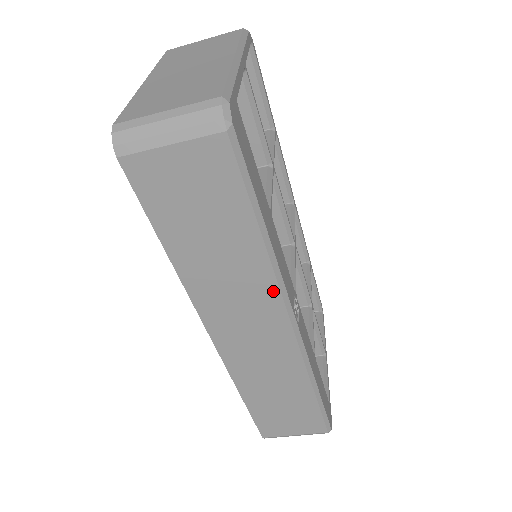
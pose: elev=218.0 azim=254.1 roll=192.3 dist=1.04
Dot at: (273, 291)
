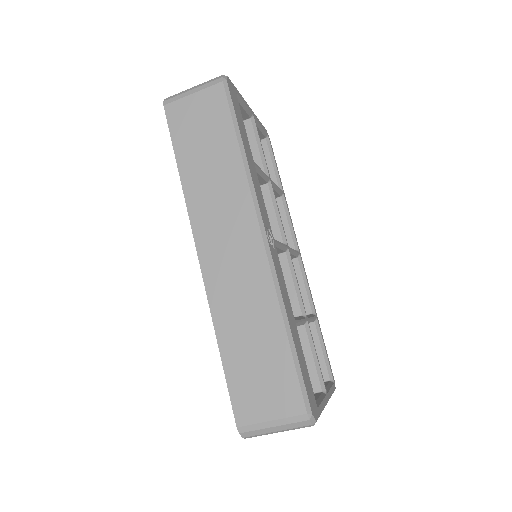
Dot at: (247, 199)
